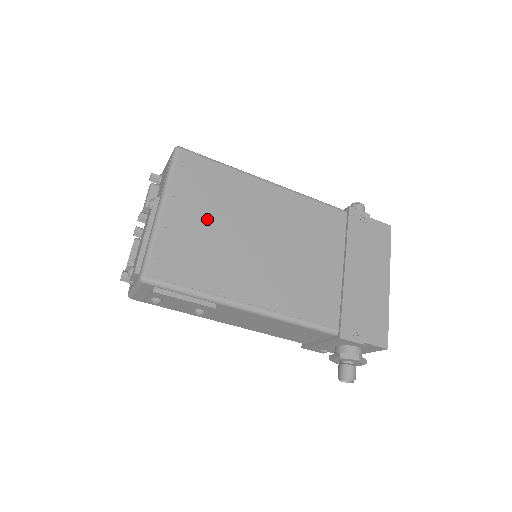
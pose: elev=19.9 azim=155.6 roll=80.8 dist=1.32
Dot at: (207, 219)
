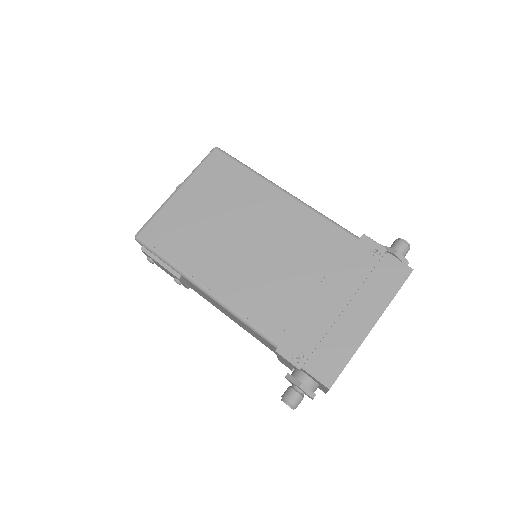
Dot at: (207, 208)
